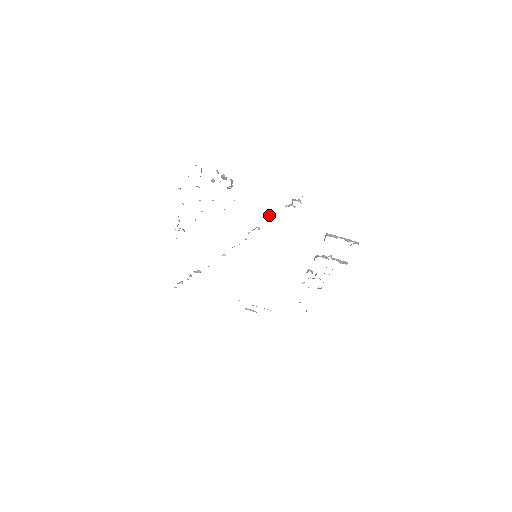
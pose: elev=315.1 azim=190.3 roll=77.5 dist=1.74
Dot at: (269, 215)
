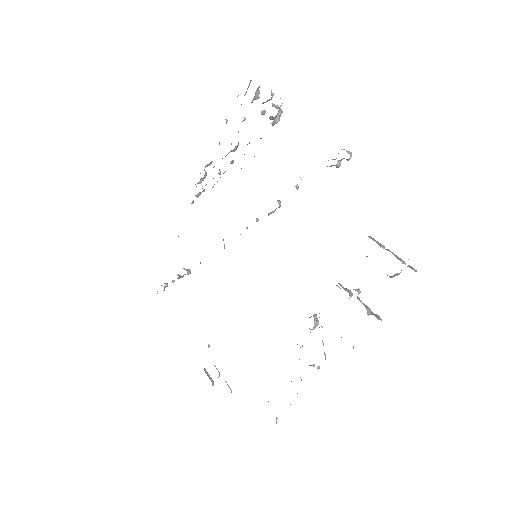
Dot at: (300, 177)
